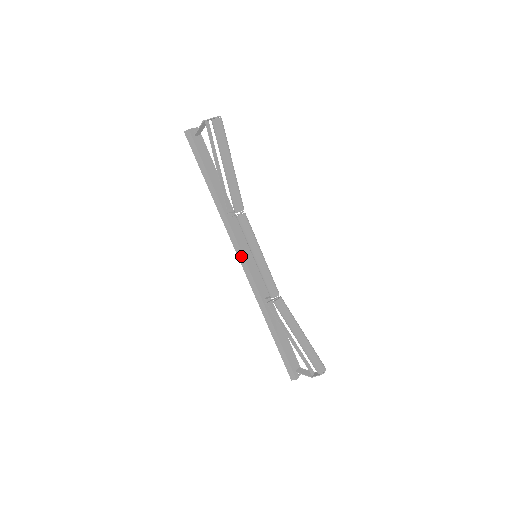
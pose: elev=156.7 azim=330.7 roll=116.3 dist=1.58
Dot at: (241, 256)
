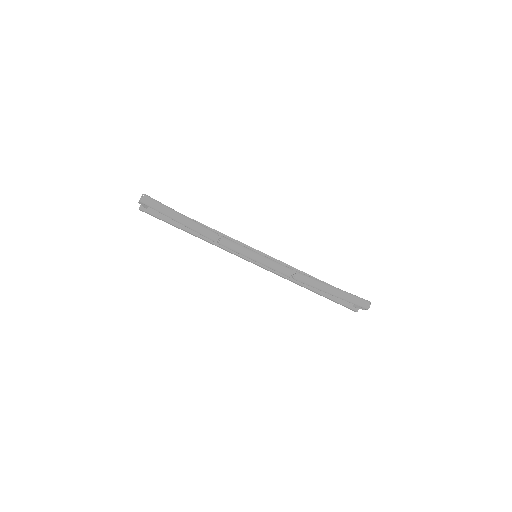
Dot at: (247, 260)
